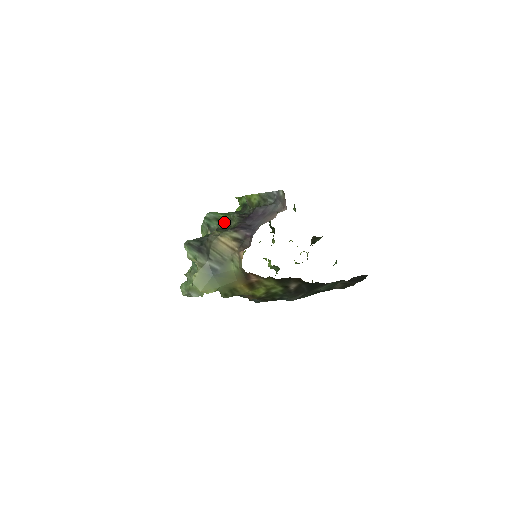
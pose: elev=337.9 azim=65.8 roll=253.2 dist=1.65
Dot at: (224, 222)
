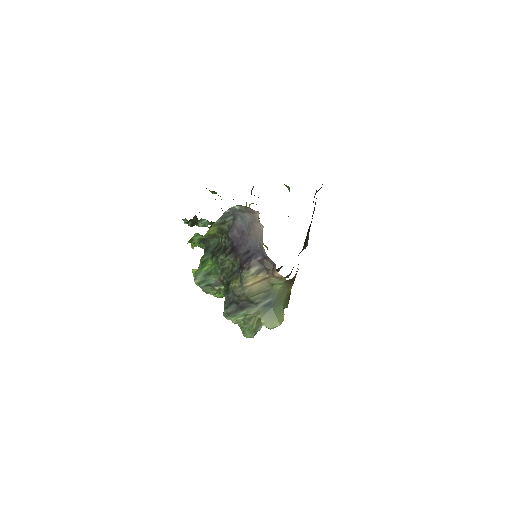
Dot at: (217, 270)
